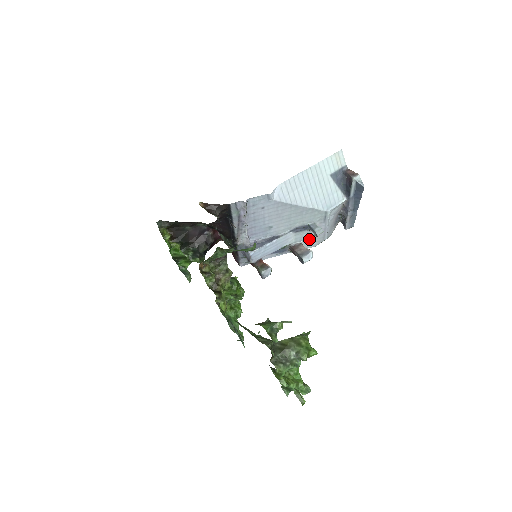
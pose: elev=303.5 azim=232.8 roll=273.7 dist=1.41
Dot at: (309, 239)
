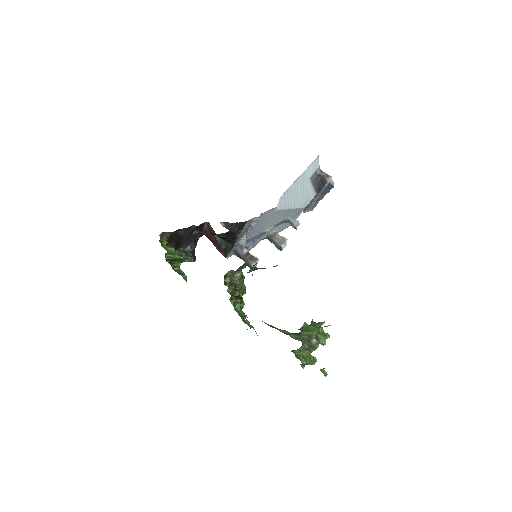
Dot at: (282, 227)
